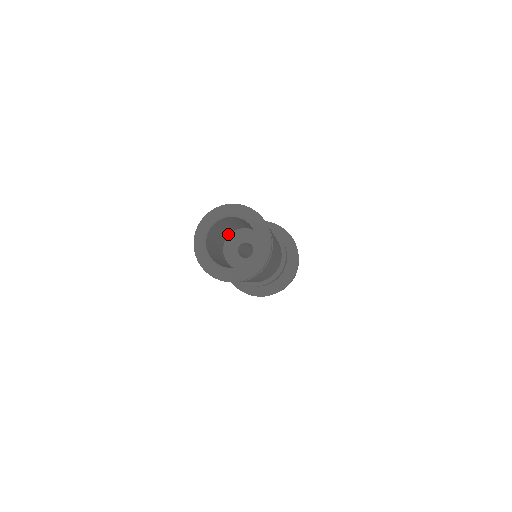
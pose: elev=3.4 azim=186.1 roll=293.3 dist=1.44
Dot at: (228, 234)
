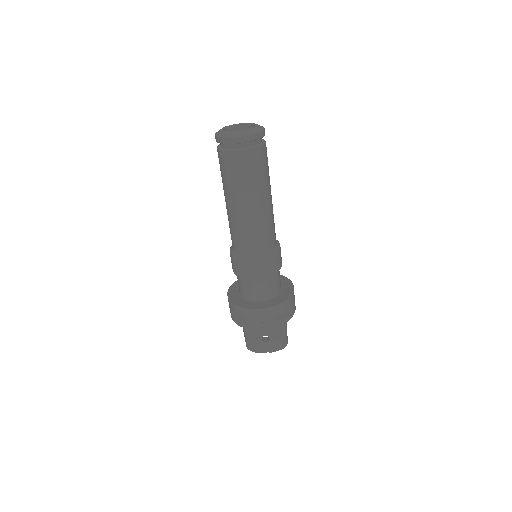
Dot at: occluded
